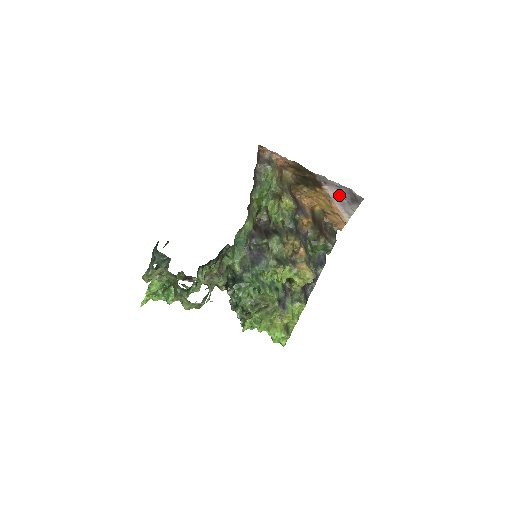
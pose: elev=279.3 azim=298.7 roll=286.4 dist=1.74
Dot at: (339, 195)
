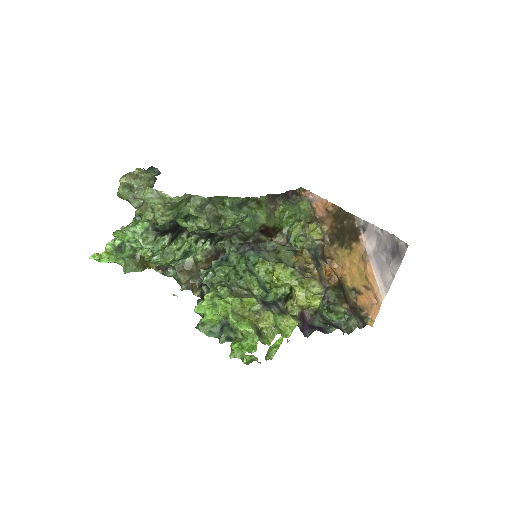
Dot at: (378, 250)
